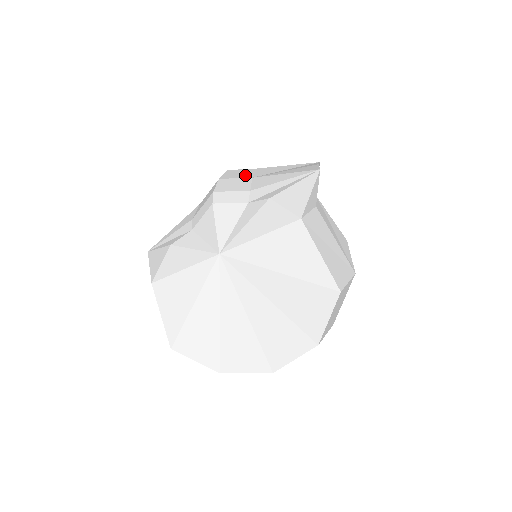
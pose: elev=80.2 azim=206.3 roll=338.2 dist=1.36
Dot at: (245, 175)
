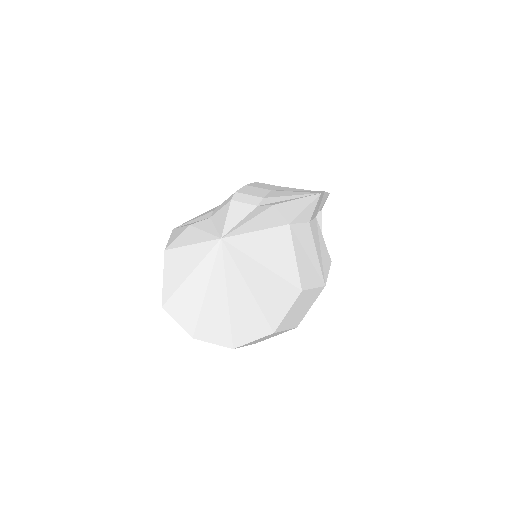
Dot at: (267, 187)
